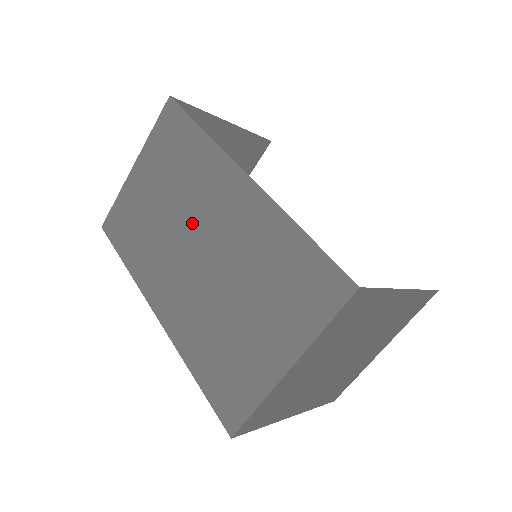
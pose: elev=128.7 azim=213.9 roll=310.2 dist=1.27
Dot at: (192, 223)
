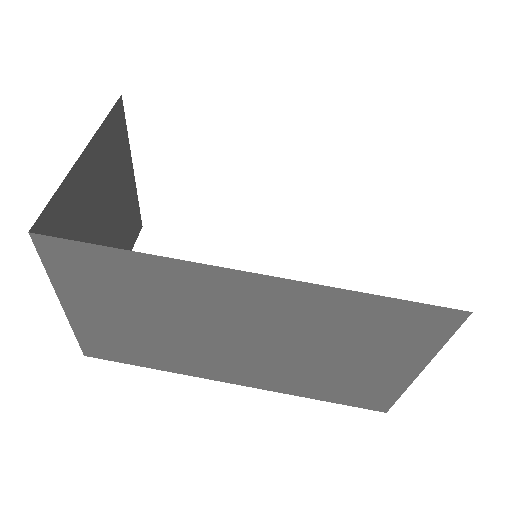
Dot at: (210, 325)
